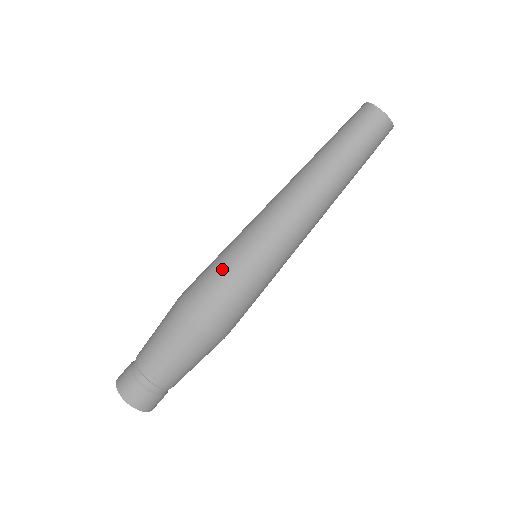
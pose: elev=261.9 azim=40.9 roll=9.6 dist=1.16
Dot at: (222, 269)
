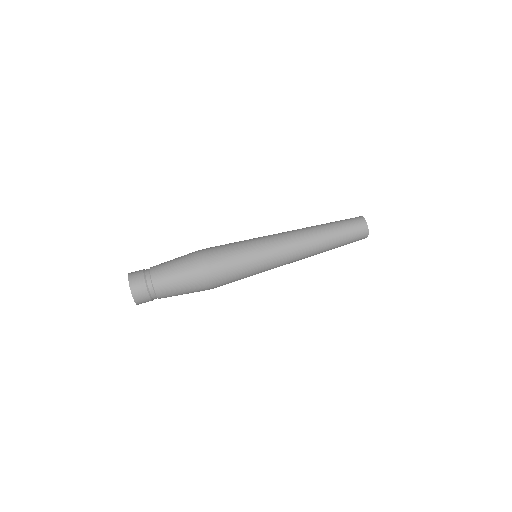
Dot at: occluded
